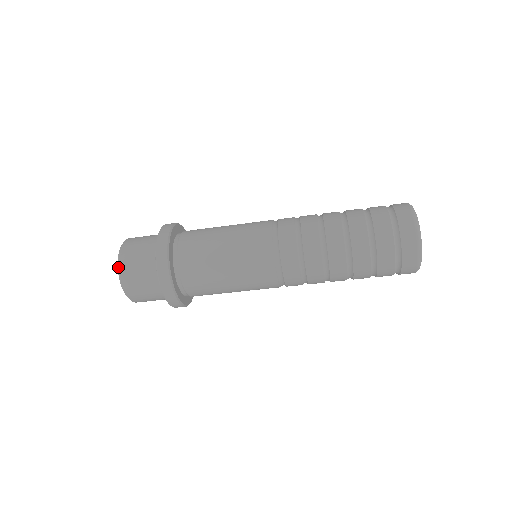
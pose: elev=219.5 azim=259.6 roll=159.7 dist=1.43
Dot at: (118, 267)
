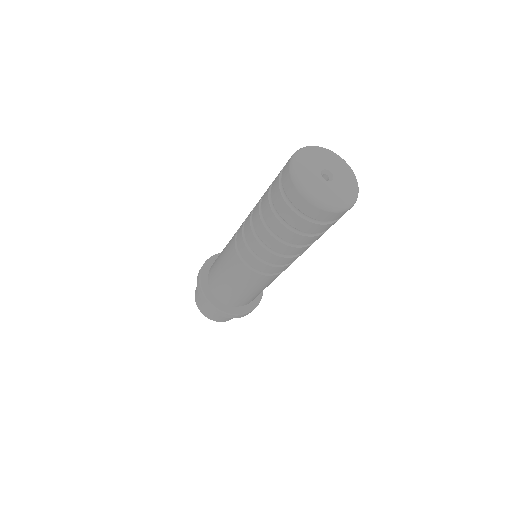
Dot at: occluded
